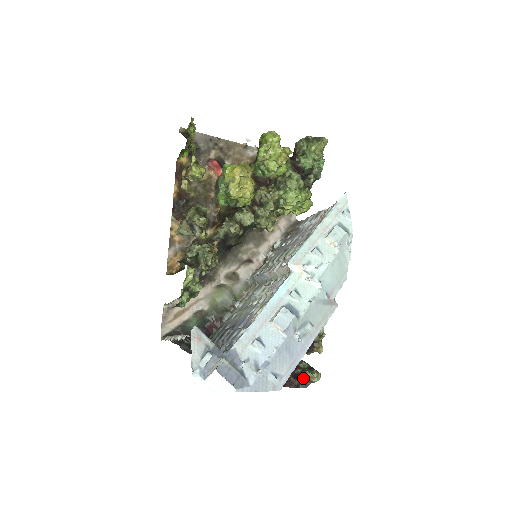
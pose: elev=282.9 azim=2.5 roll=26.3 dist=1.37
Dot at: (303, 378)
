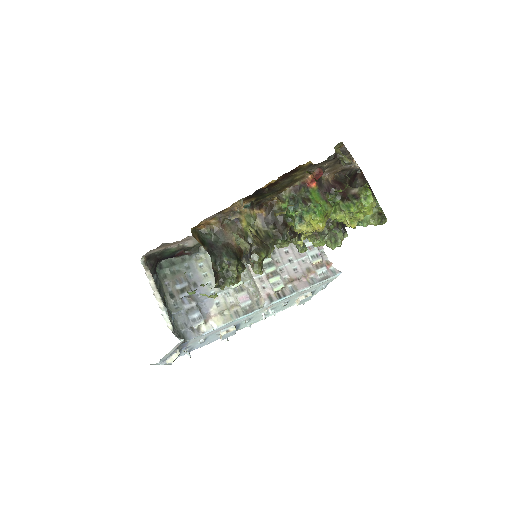
Dot at: occluded
